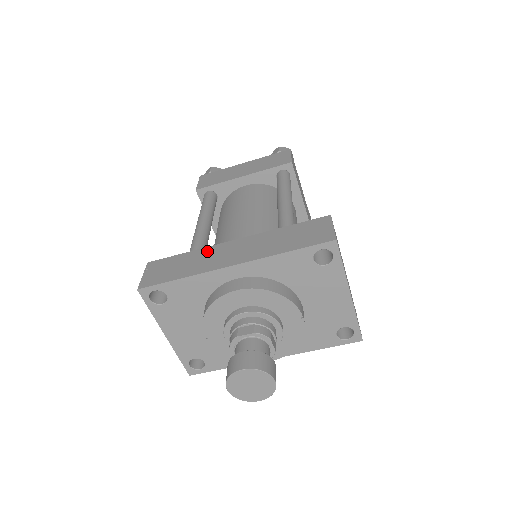
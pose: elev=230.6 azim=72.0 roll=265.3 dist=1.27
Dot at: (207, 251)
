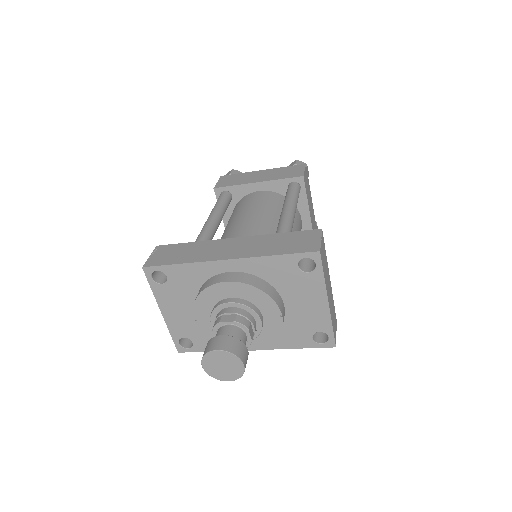
Dot at: (209, 244)
